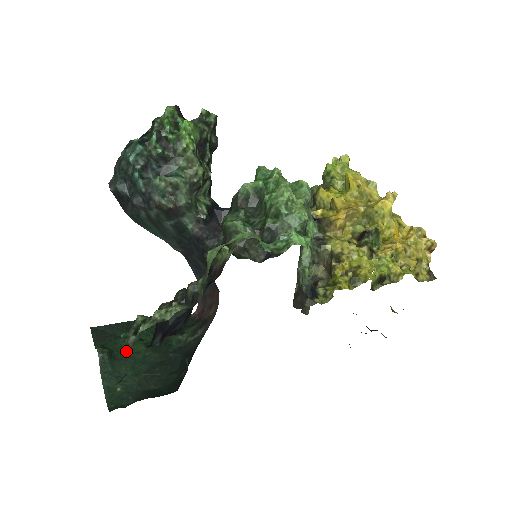
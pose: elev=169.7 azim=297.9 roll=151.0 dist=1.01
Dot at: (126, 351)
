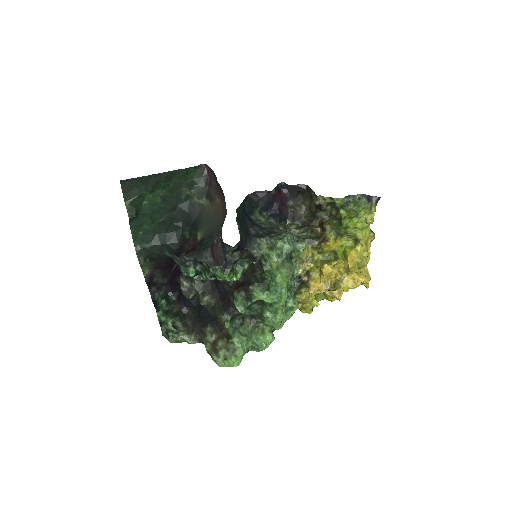
Dot at: (147, 204)
